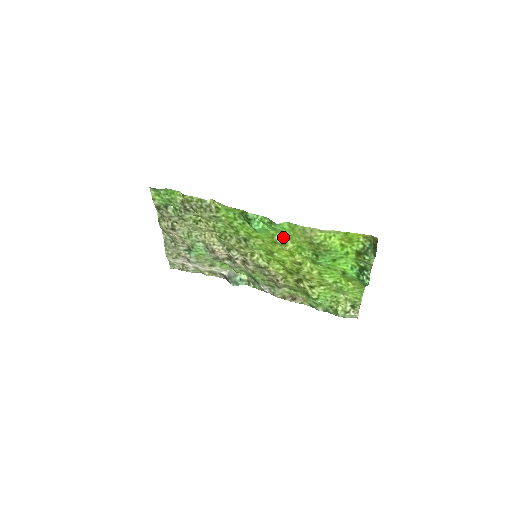
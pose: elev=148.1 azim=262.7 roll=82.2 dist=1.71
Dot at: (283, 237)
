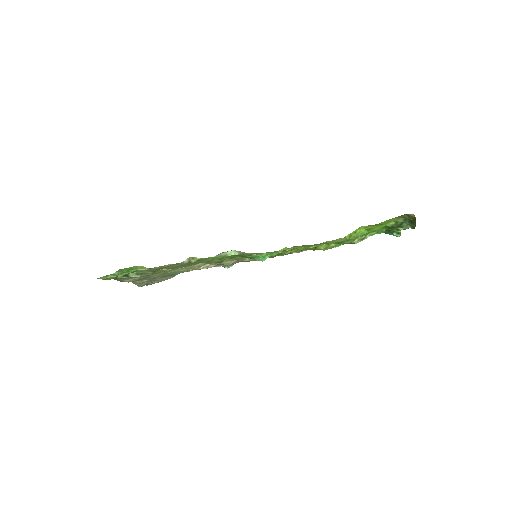
Dot at: (295, 249)
